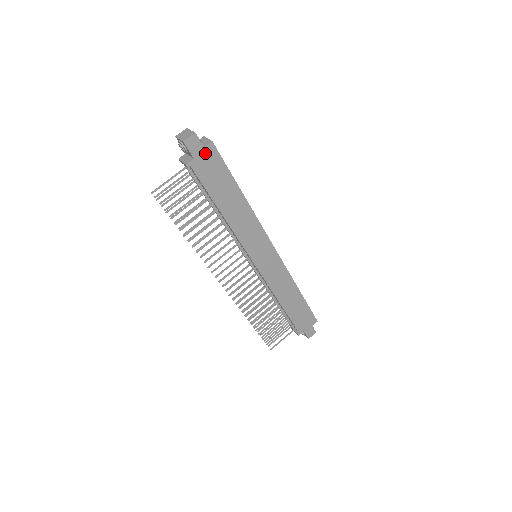
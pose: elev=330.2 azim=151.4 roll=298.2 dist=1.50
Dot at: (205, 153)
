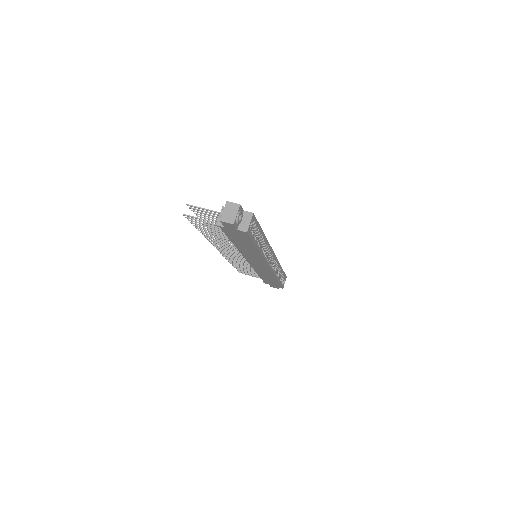
Dot at: (237, 231)
